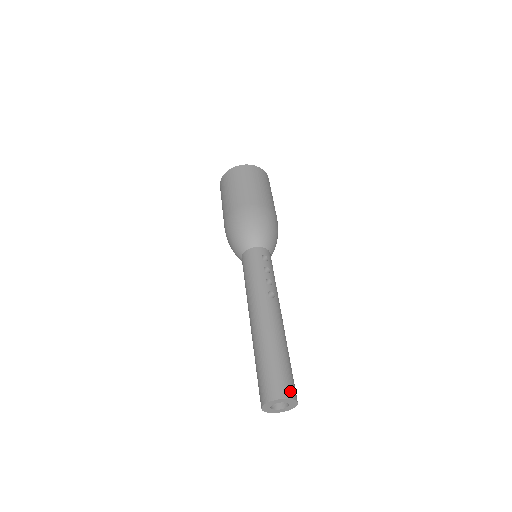
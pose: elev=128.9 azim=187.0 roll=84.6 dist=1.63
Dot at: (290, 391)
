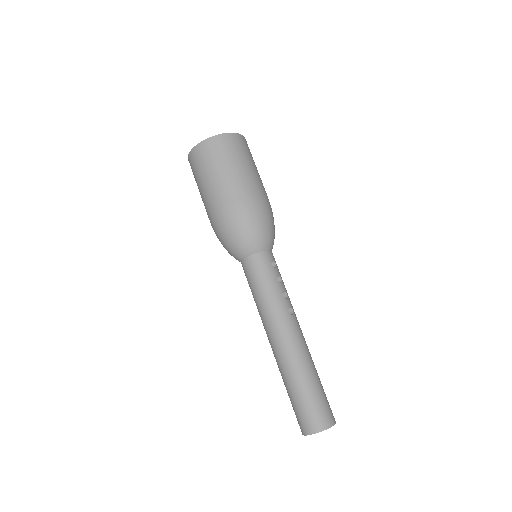
Dot at: (332, 416)
